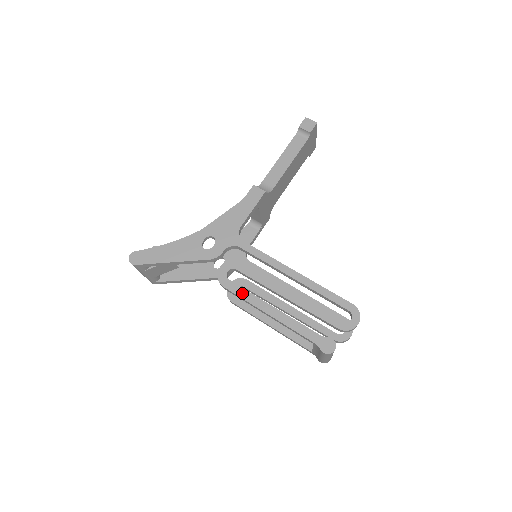
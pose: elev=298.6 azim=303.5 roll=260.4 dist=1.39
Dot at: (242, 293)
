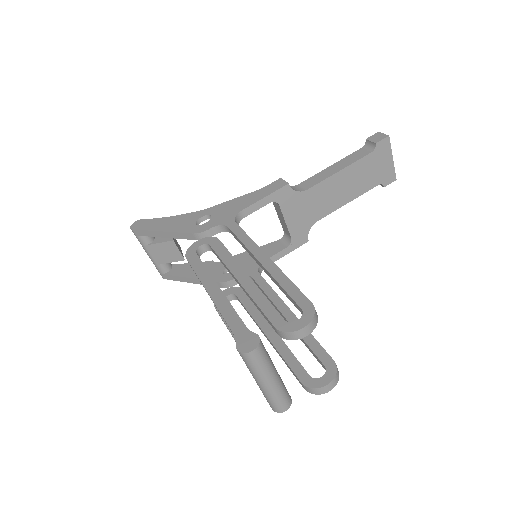
Dot at: (198, 267)
